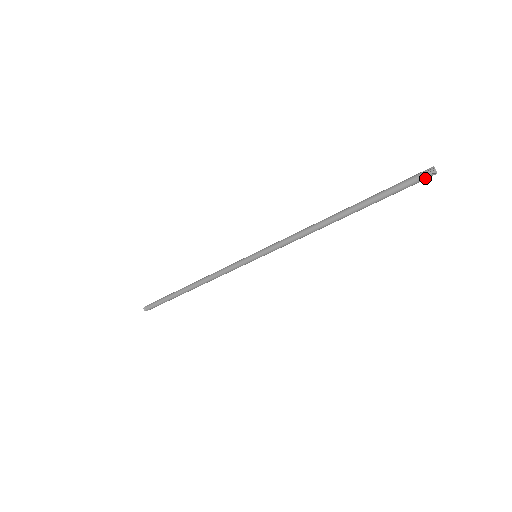
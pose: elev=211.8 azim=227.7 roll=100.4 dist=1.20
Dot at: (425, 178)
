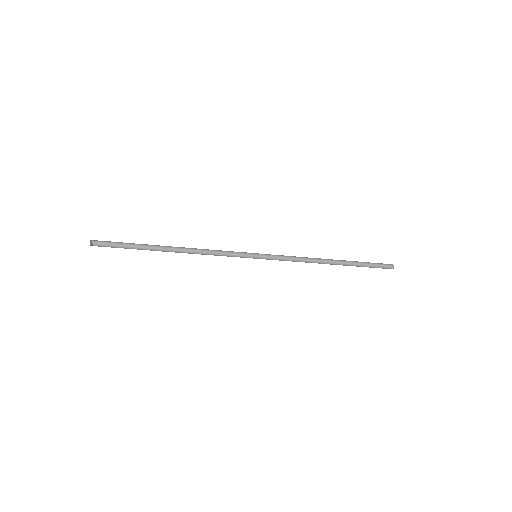
Dot at: (386, 268)
